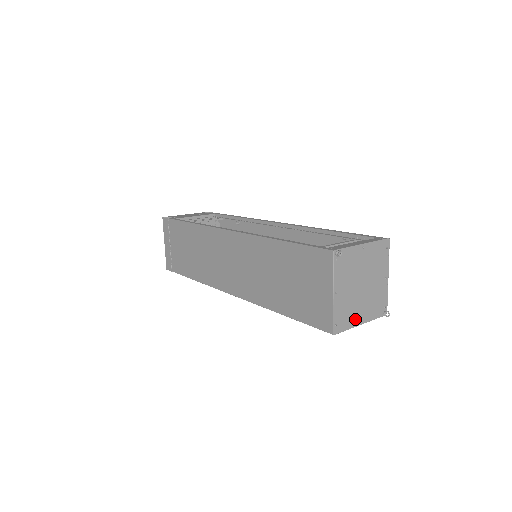
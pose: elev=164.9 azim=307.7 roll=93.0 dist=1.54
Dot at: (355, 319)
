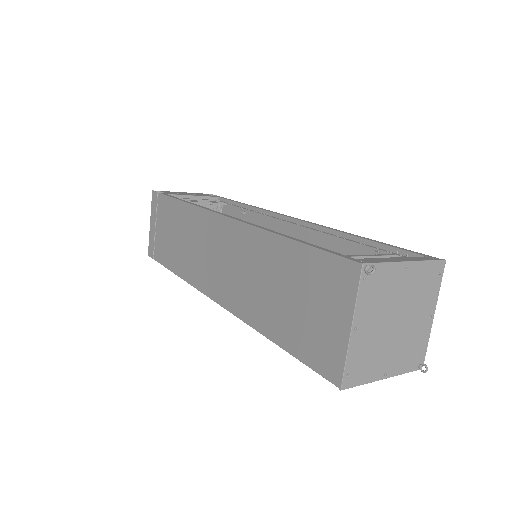
Dot at: (377, 370)
